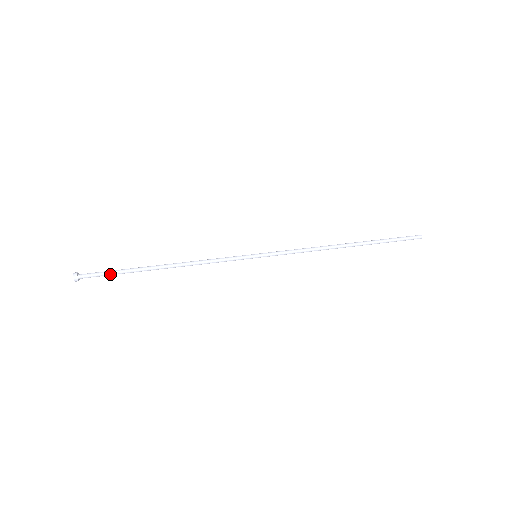
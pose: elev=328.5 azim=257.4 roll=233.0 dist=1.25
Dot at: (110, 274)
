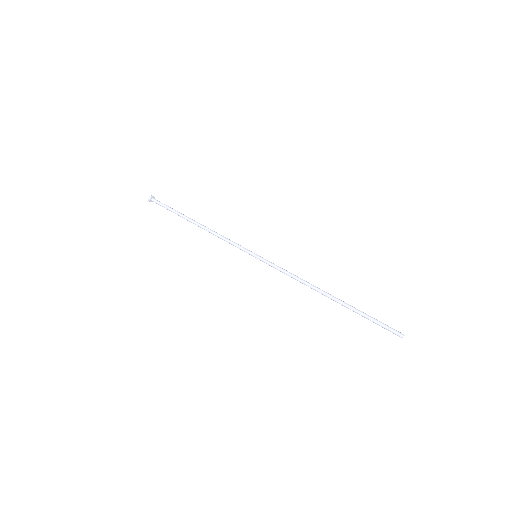
Dot at: (167, 208)
